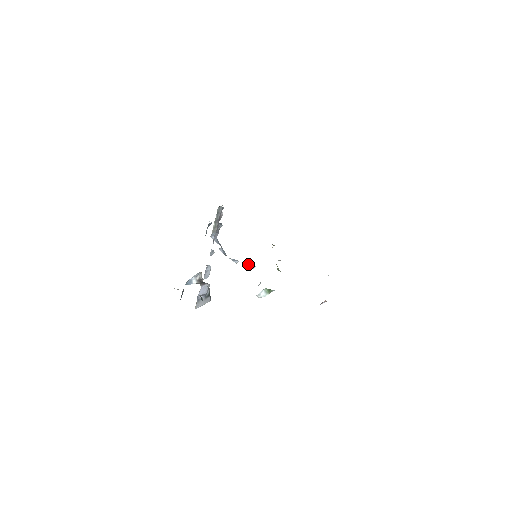
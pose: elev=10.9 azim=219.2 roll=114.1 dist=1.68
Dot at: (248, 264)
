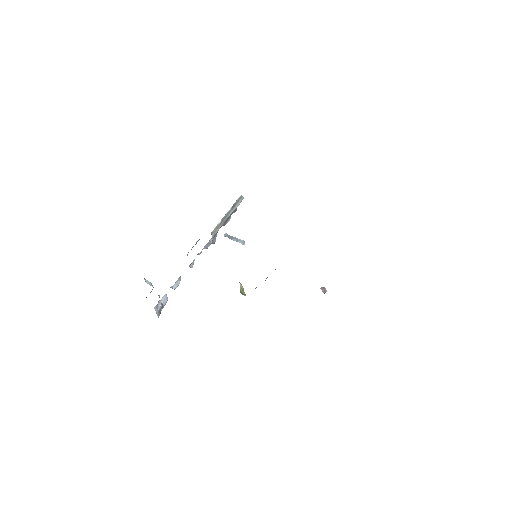
Dot at: occluded
